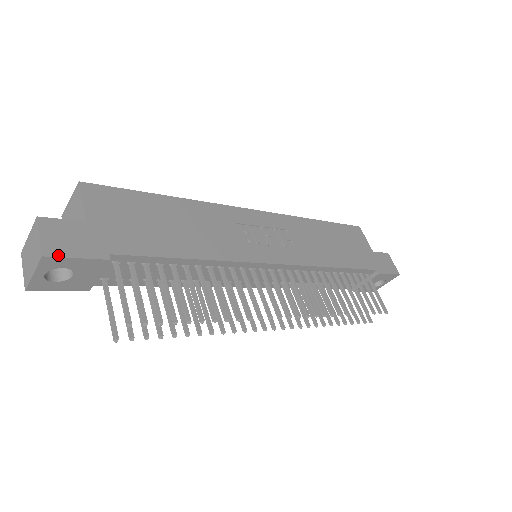
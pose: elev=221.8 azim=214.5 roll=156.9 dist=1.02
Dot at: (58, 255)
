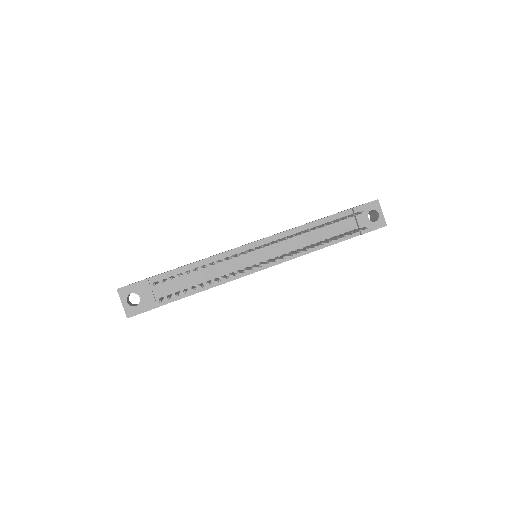
Dot at: (124, 287)
